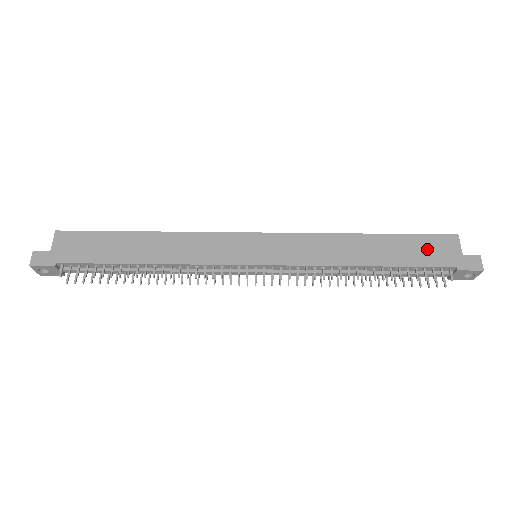
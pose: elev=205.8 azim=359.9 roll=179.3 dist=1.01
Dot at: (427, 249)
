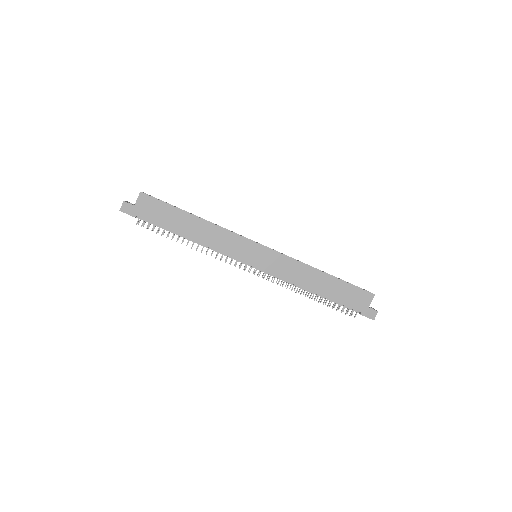
Dot at: (352, 296)
